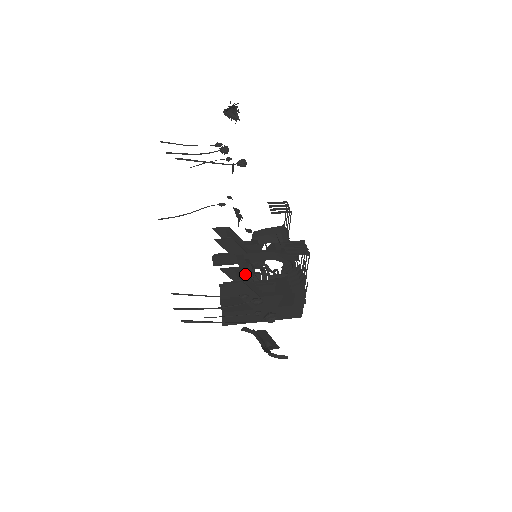
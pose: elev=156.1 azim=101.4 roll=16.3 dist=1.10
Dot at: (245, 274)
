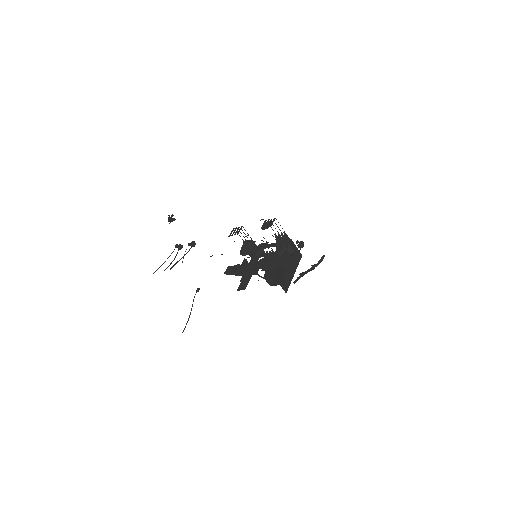
Dot at: occluded
